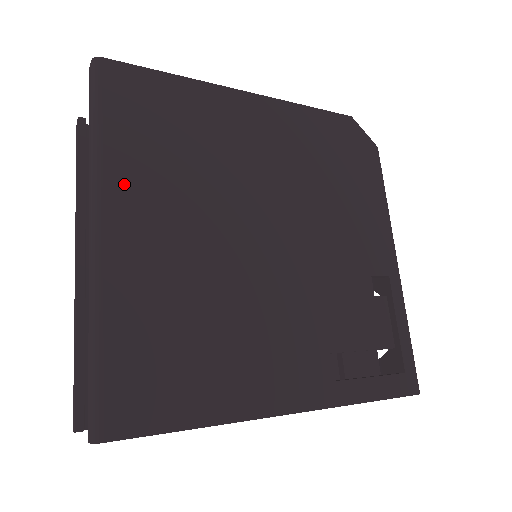
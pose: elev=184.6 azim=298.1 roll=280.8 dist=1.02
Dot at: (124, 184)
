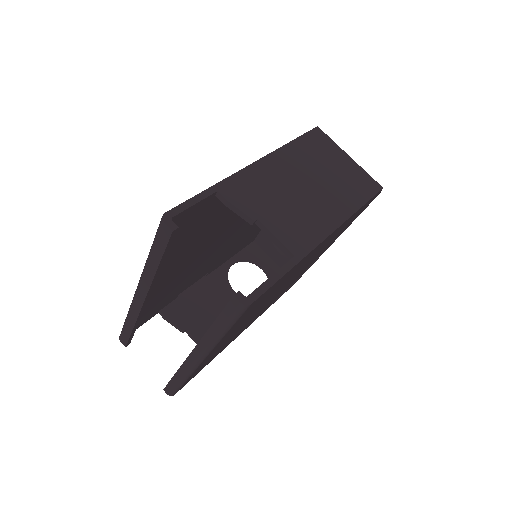
Dot at: (224, 339)
